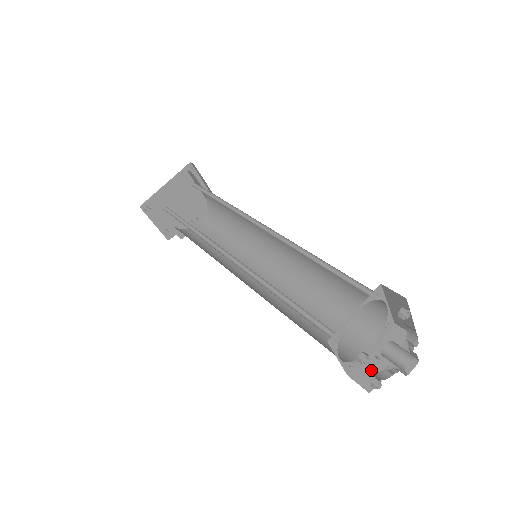
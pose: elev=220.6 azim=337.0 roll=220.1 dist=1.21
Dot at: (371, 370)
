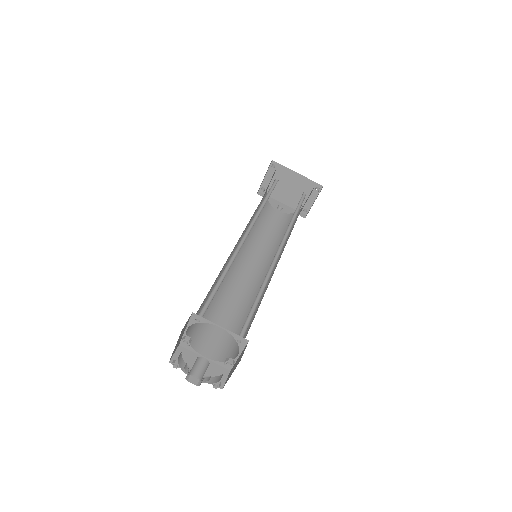
Dot at: (188, 360)
